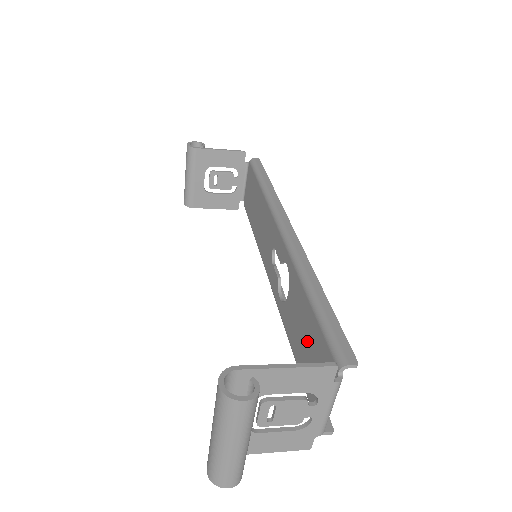
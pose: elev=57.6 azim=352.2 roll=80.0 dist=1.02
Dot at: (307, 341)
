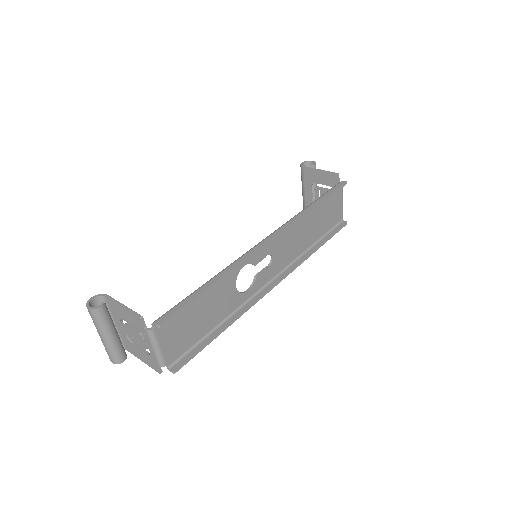
Dot at: (196, 313)
